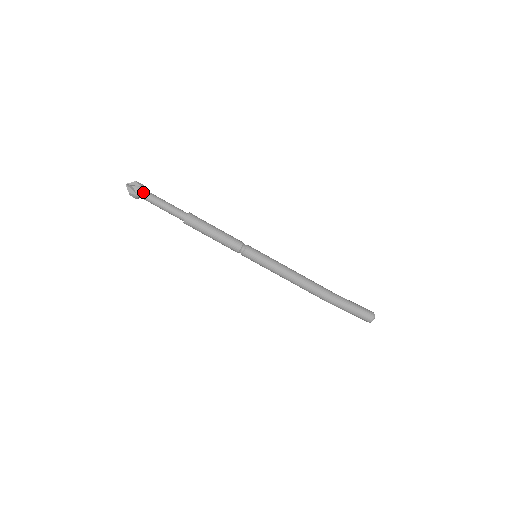
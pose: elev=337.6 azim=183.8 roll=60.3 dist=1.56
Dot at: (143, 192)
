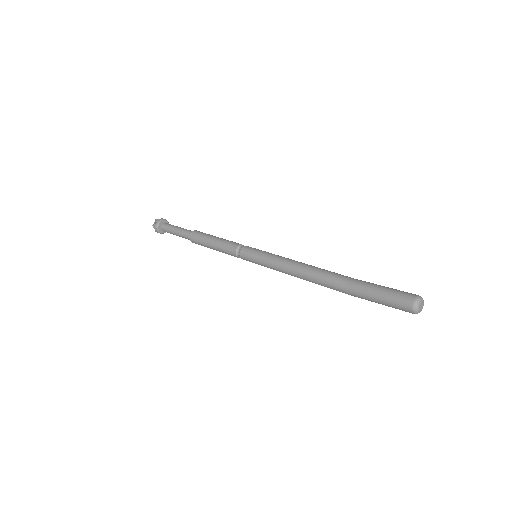
Dot at: (161, 227)
